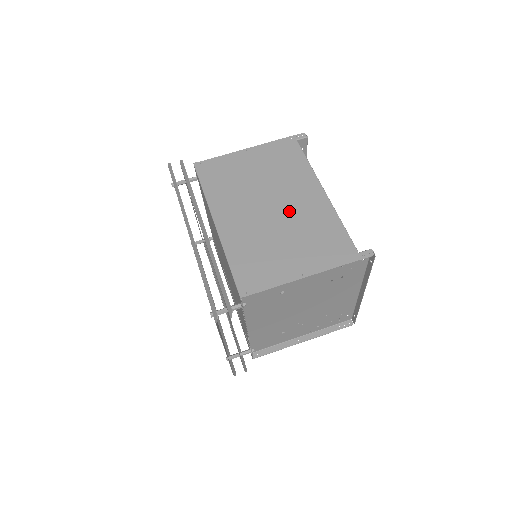
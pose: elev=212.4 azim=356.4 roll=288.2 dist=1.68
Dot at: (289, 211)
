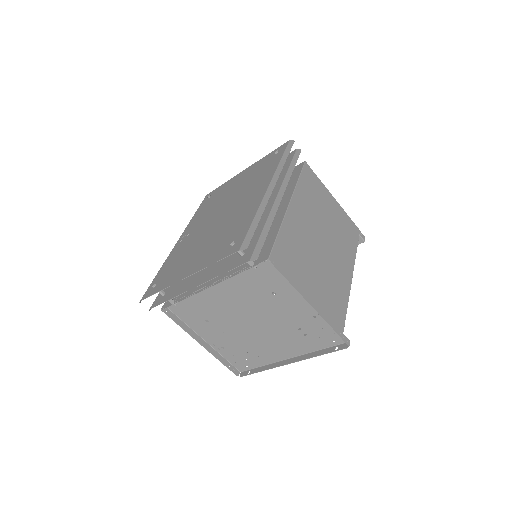
Dot at: (329, 259)
